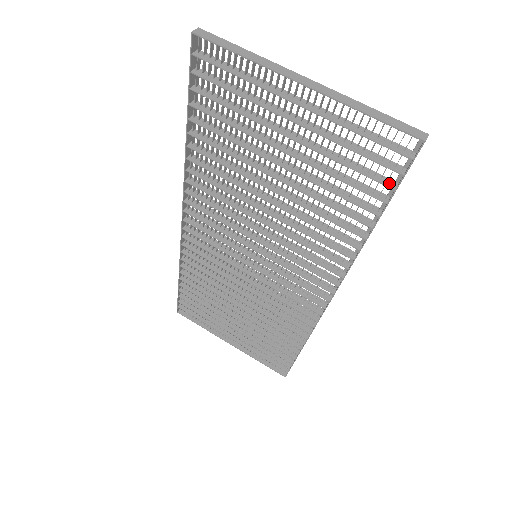
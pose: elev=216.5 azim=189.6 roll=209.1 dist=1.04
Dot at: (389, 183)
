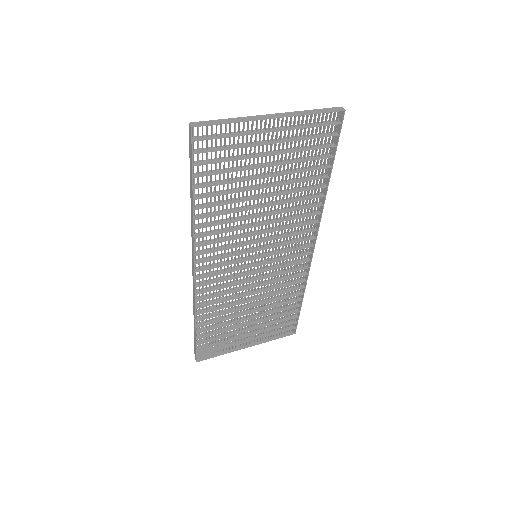
Dot at: (331, 145)
